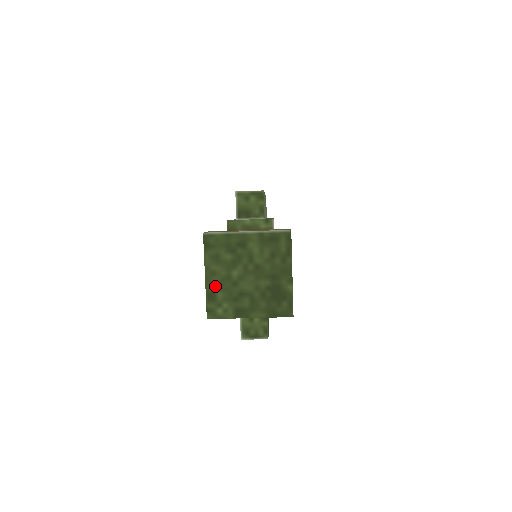
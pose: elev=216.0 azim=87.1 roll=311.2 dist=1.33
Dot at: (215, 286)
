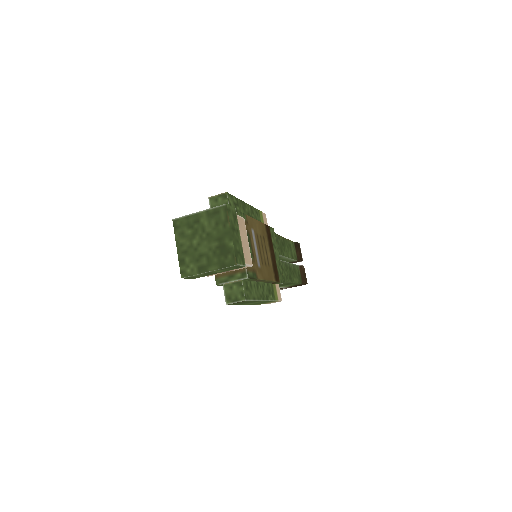
Dot at: (184, 254)
